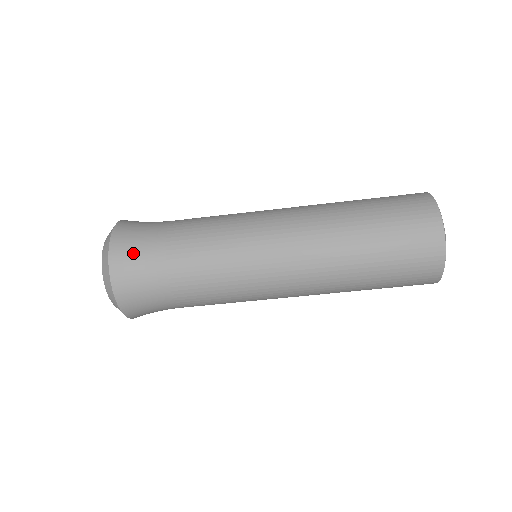
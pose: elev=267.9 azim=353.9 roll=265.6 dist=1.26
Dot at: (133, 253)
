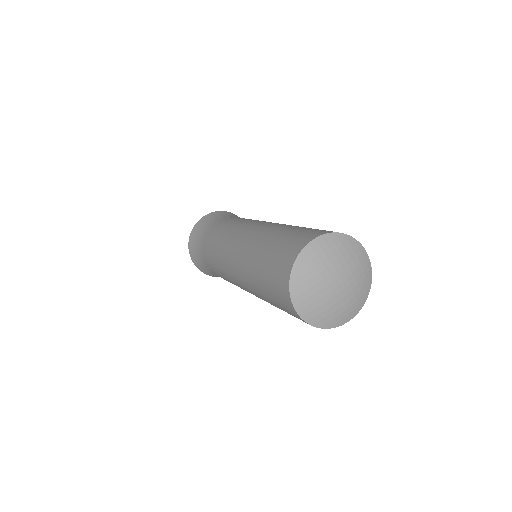
Dot at: (220, 215)
